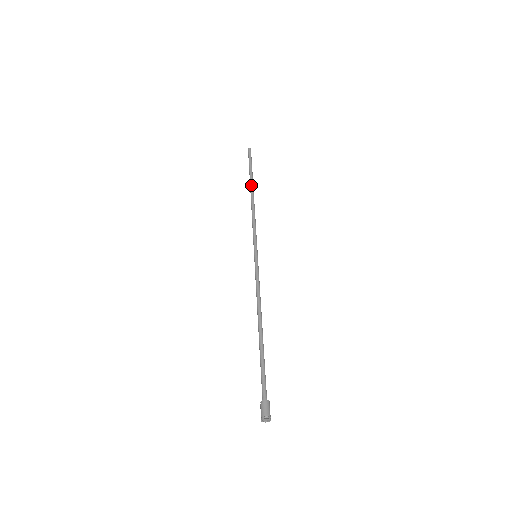
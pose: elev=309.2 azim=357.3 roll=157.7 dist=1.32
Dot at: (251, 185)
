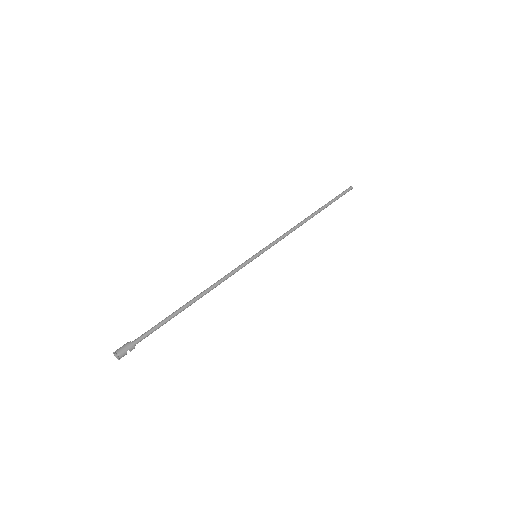
Dot at: (317, 210)
